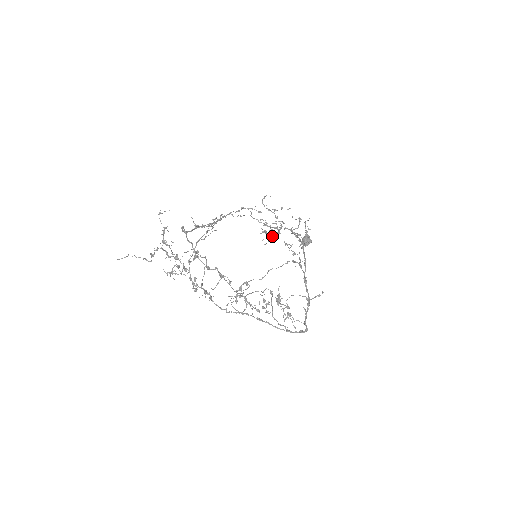
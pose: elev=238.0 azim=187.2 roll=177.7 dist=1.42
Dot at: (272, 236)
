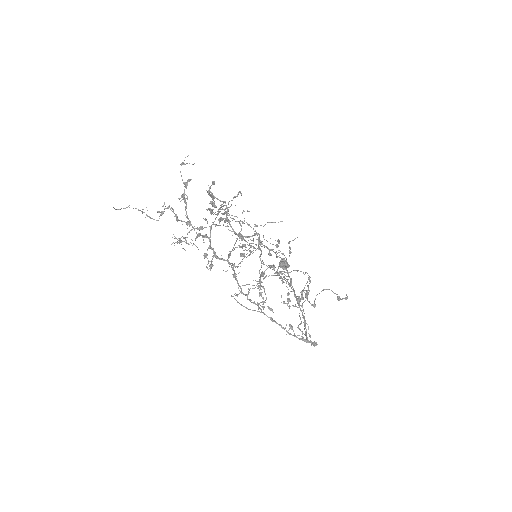
Dot at: (253, 250)
